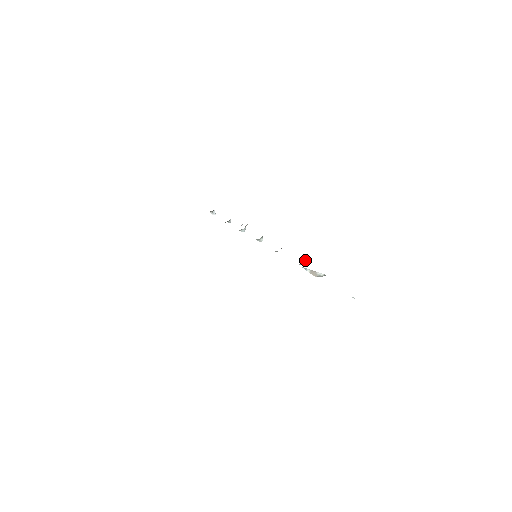
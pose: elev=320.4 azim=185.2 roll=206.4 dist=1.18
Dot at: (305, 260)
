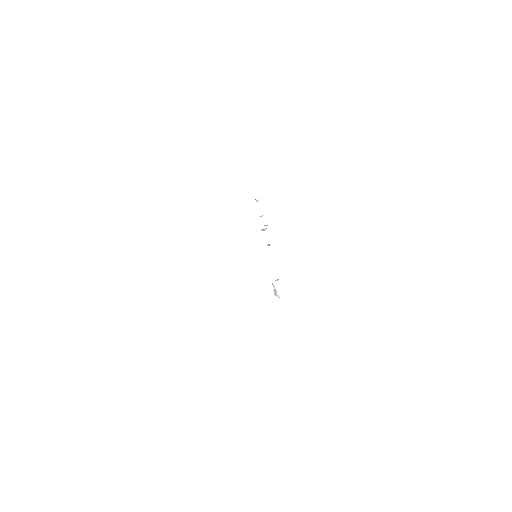
Dot at: (278, 279)
